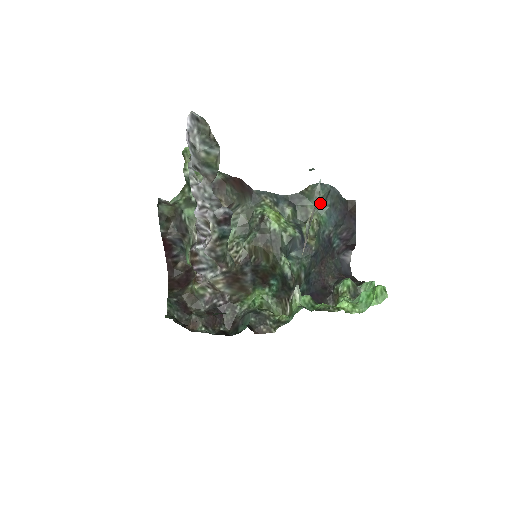
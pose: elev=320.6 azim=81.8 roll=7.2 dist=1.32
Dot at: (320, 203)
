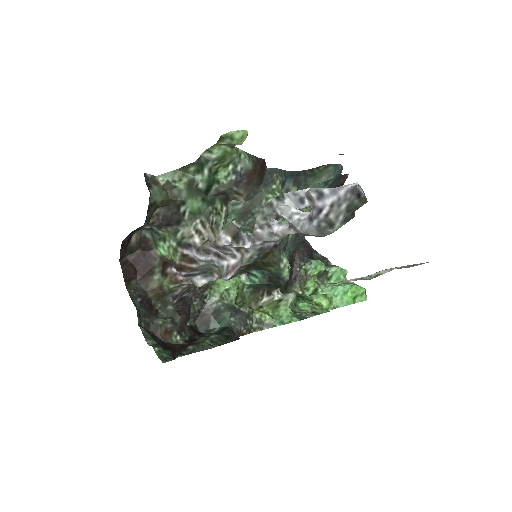
Dot at: (323, 183)
